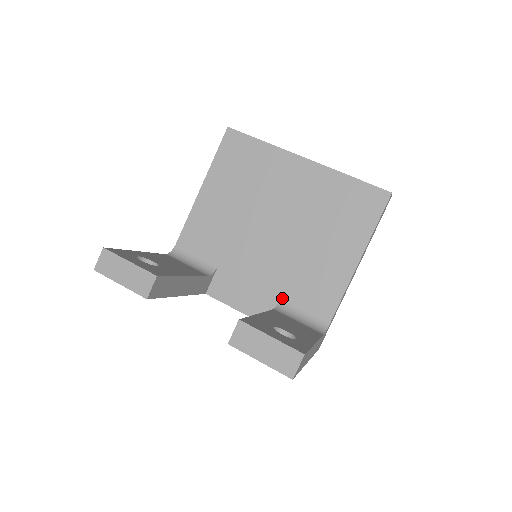
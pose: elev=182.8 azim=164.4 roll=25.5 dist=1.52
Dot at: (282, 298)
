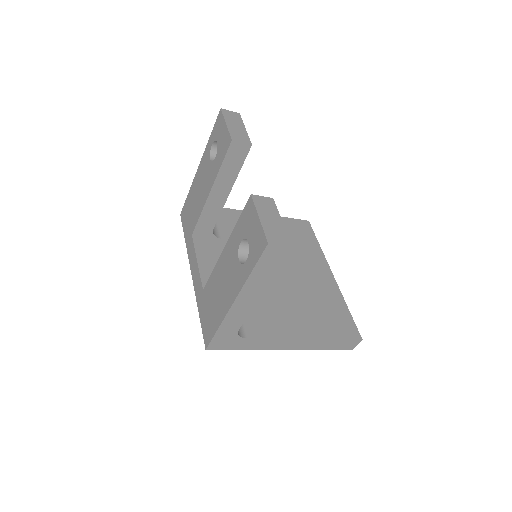
Dot at: occluded
